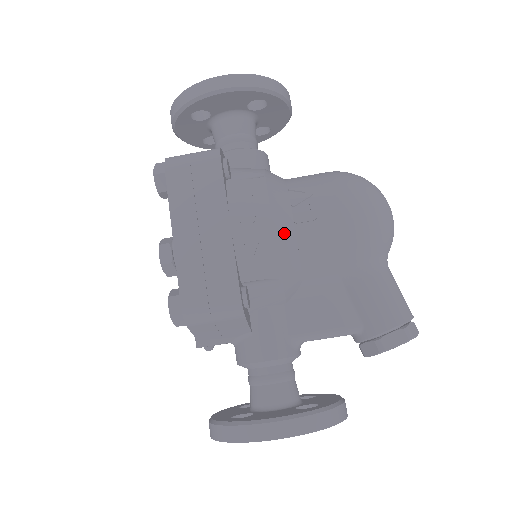
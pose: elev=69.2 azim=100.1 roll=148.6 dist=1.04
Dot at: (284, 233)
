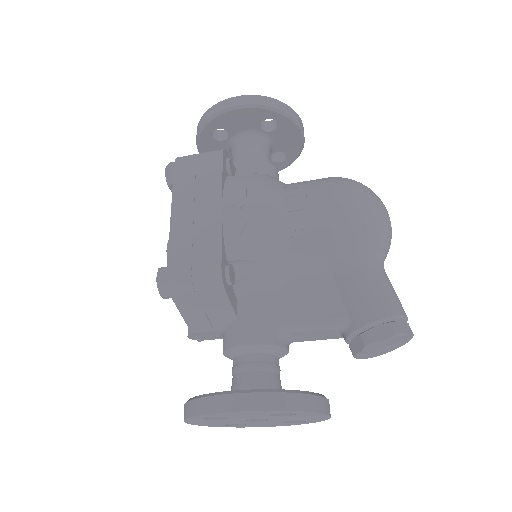
Dot at: (272, 218)
